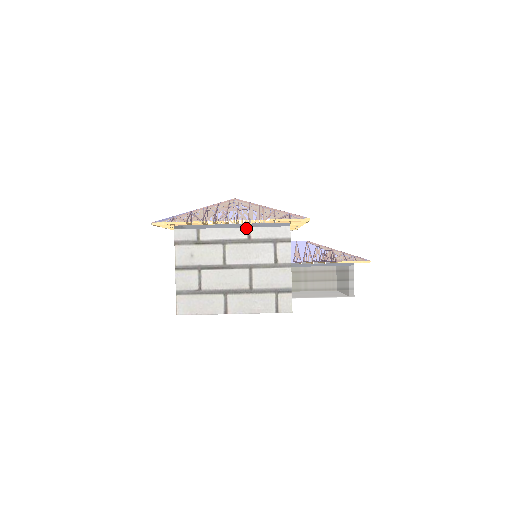
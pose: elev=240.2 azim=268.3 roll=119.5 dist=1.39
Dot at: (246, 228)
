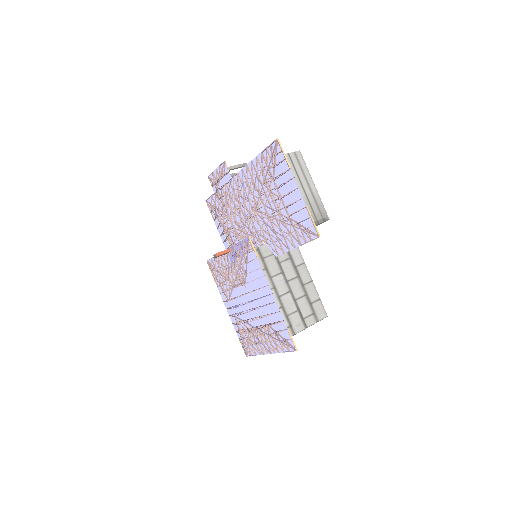
Dot at: occluded
